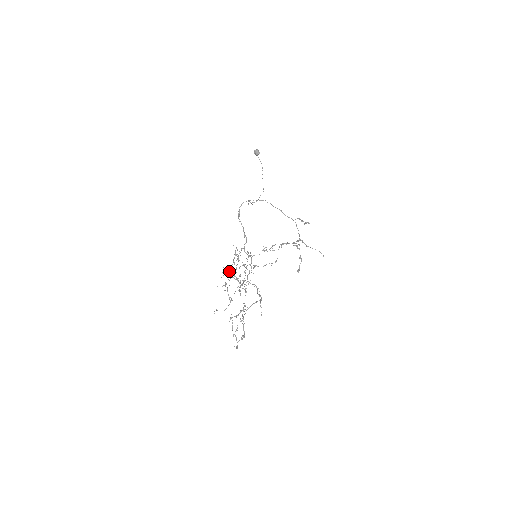
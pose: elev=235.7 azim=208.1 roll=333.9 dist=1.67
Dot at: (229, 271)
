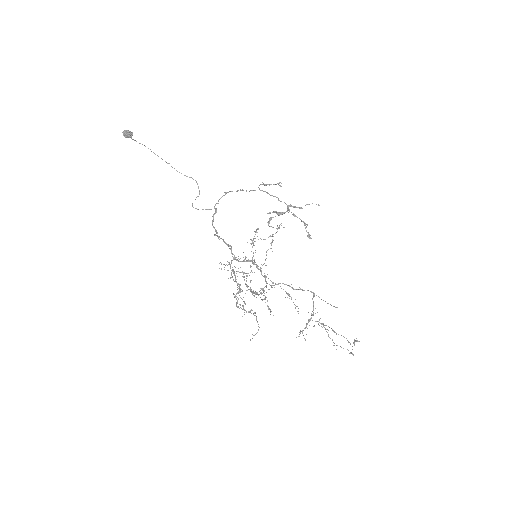
Dot at: (239, 292)
